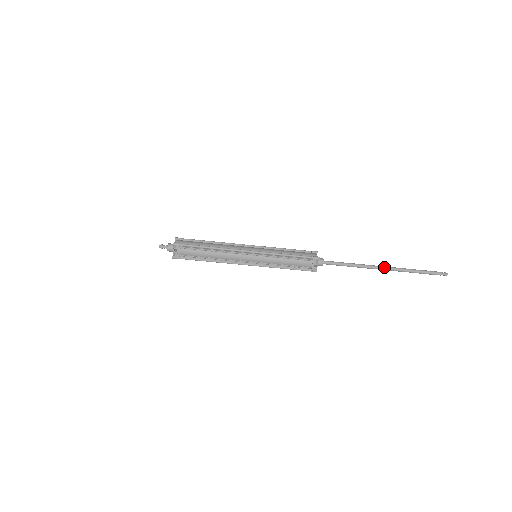
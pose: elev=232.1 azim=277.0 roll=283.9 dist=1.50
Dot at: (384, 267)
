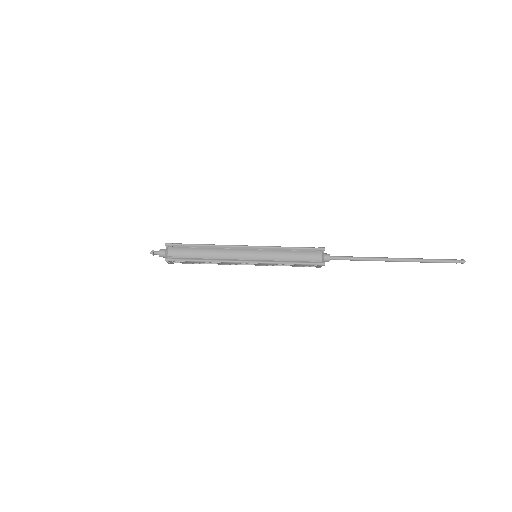
Dot at: (396, 261)
